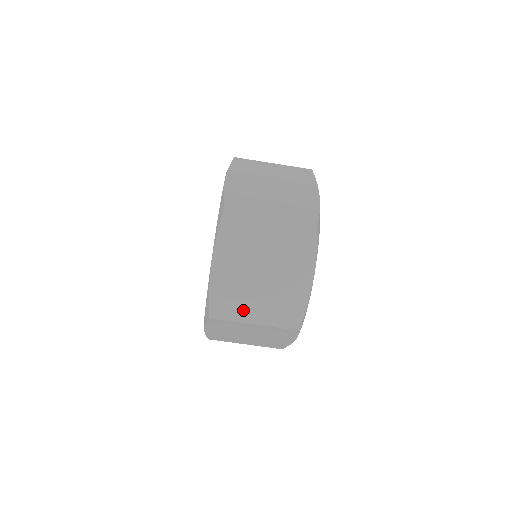
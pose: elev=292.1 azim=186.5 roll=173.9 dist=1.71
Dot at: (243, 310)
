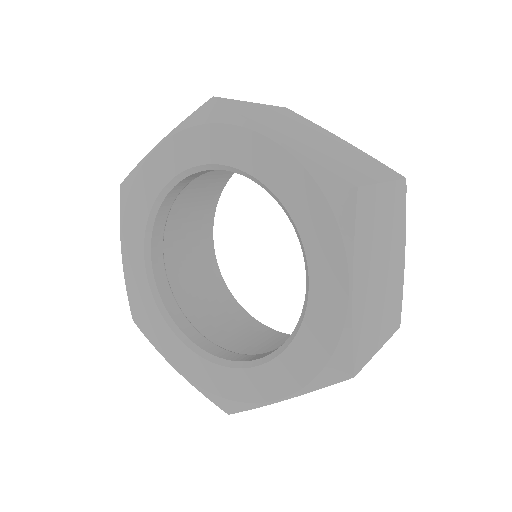
Dot at: occluded
